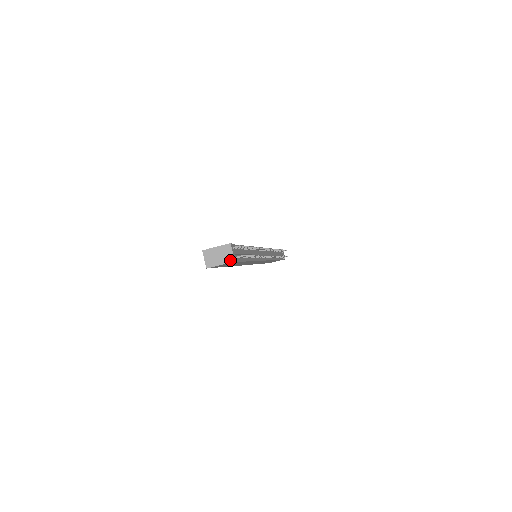
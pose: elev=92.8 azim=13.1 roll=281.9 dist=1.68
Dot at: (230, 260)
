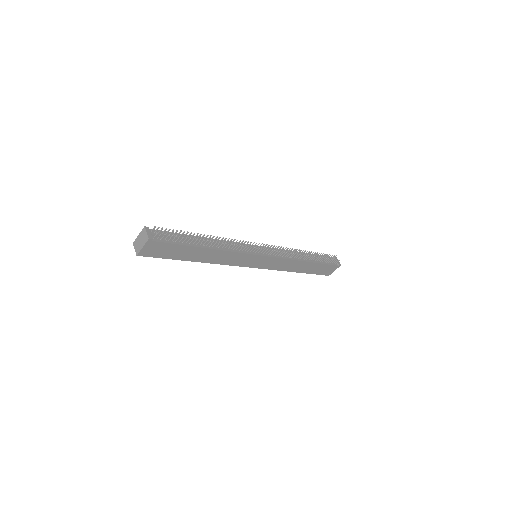
Dot at: (146, 240)
